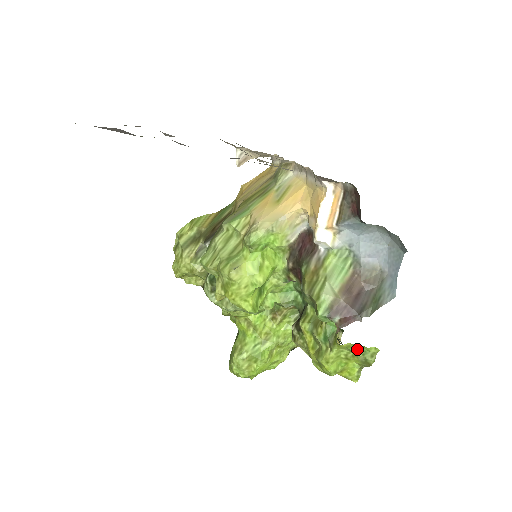
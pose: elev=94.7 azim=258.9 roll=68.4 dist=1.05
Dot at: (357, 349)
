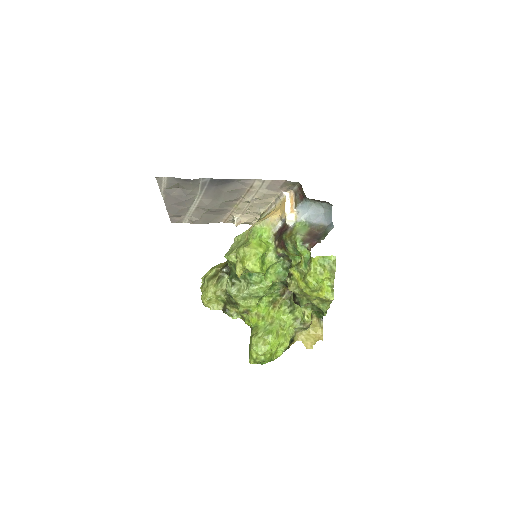
Dot at: (324, 261)
